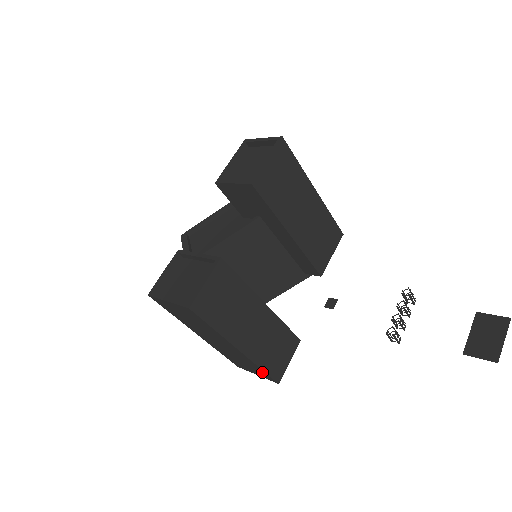
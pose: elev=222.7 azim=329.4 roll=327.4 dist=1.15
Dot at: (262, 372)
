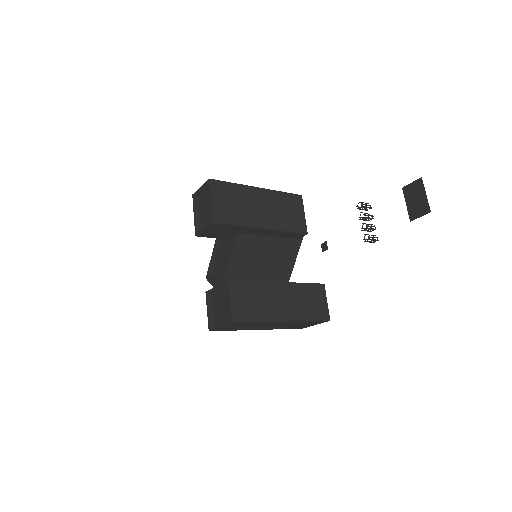
Dot at: (313, 322)
